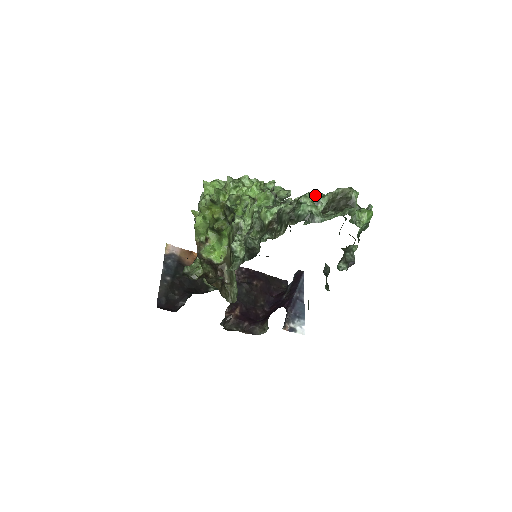
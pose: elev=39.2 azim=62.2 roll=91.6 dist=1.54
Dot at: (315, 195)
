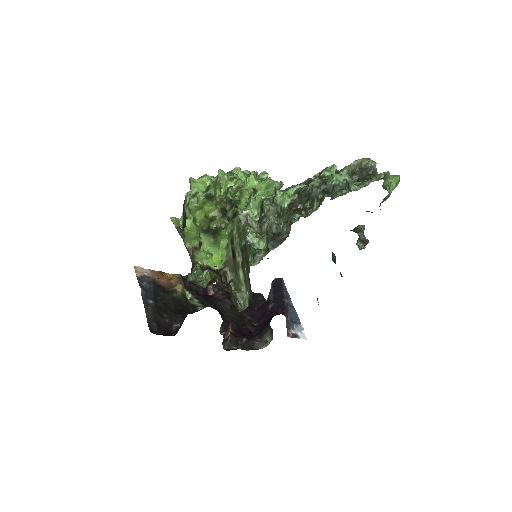
Dot at: (336, 168)
